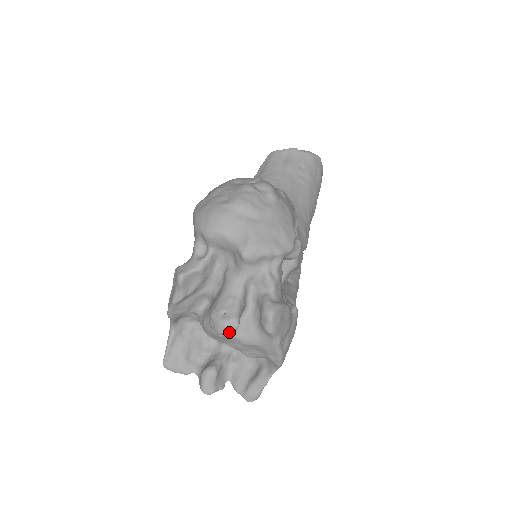
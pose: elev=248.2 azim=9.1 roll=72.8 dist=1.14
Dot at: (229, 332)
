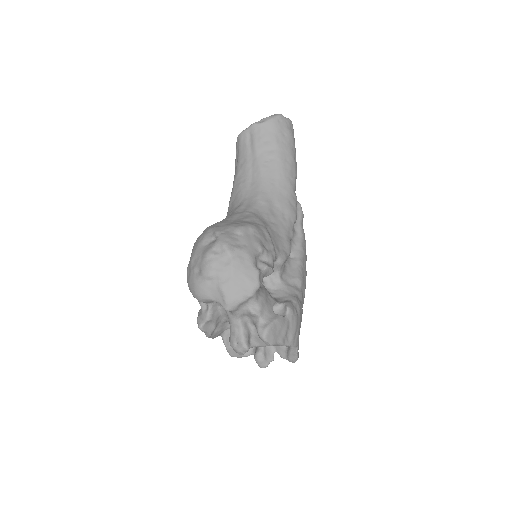
Dot at: occluded
